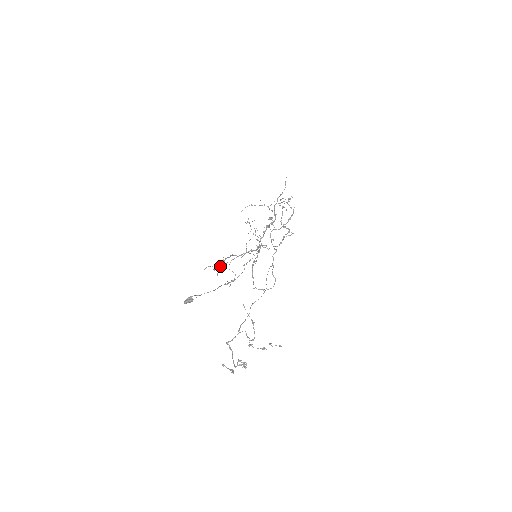
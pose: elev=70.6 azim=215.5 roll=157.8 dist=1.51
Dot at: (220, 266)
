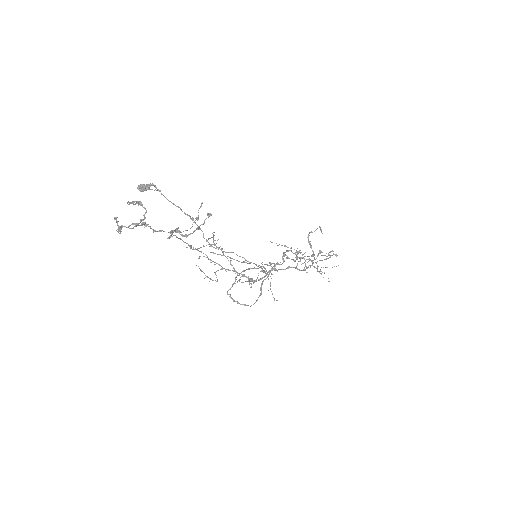
Dot at: (208, 244)
